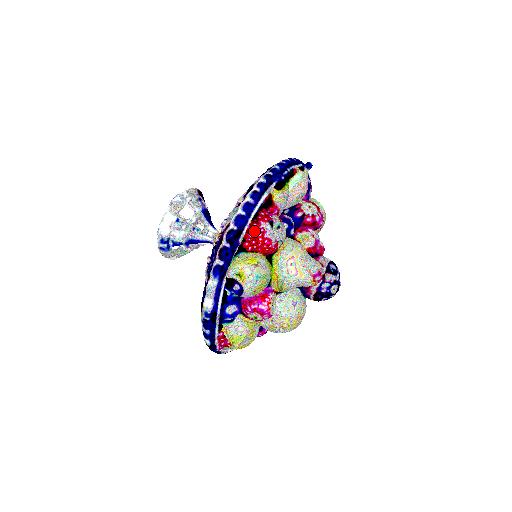
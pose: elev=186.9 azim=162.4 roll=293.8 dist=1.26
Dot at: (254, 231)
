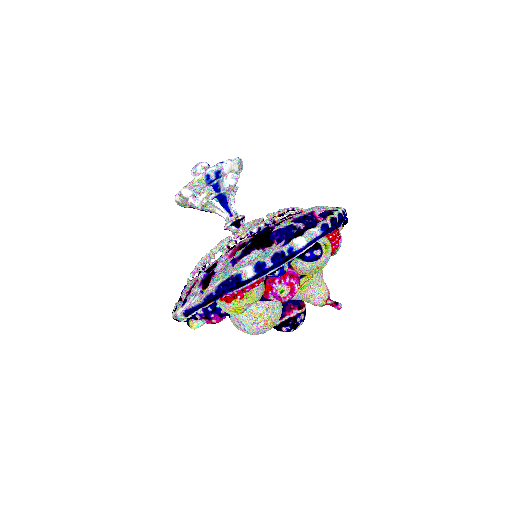
Dot at: (335, 231)
